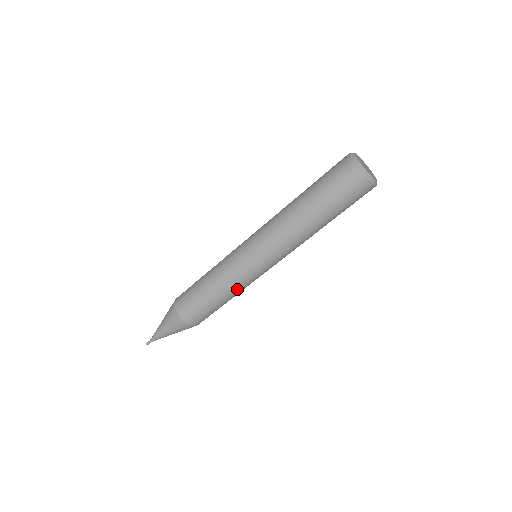
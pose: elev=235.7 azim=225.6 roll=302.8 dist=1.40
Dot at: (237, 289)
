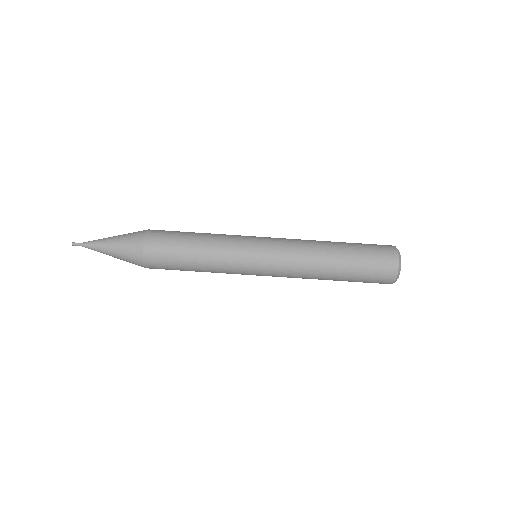
Dot at: (220, 247)
